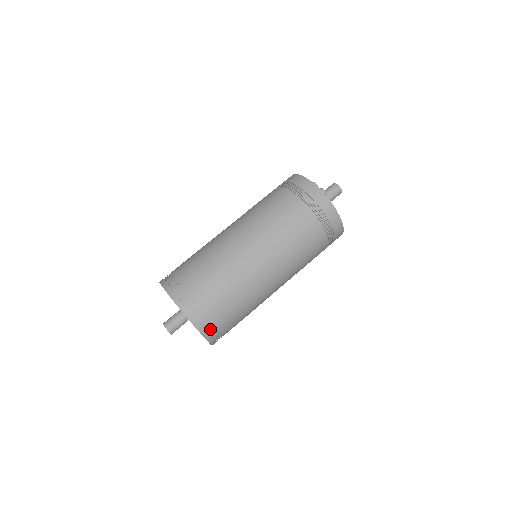
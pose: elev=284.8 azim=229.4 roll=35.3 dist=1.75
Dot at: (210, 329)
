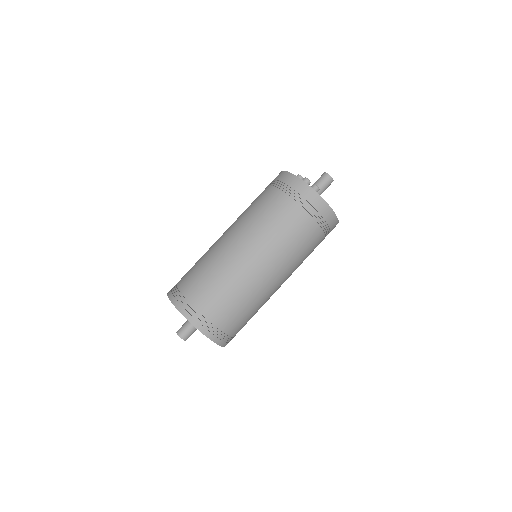
Dot at: (223, 337)
